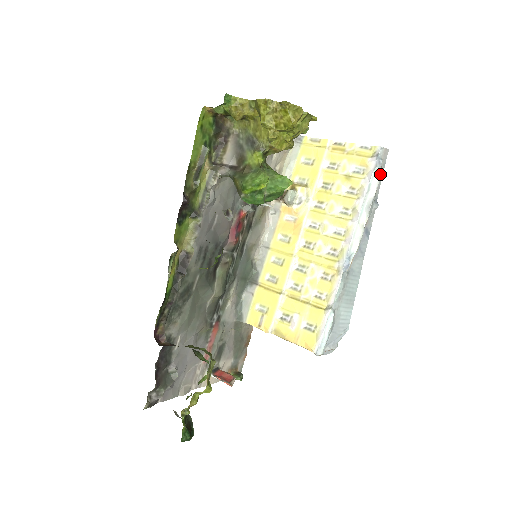
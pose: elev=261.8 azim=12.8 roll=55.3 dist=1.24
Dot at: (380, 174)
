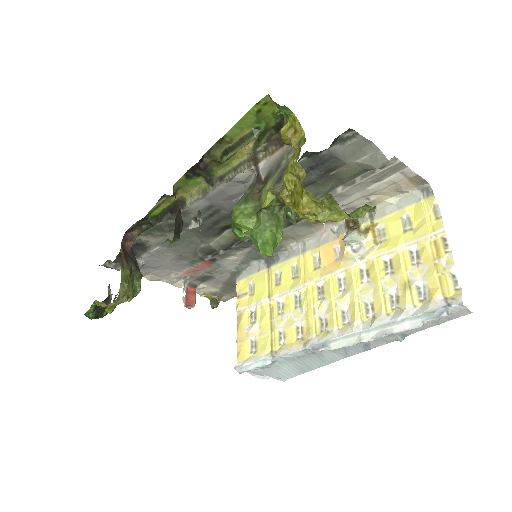
Dot at: (434, 321)
